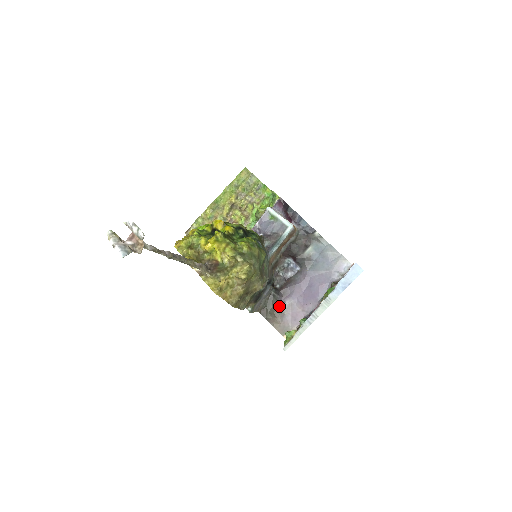
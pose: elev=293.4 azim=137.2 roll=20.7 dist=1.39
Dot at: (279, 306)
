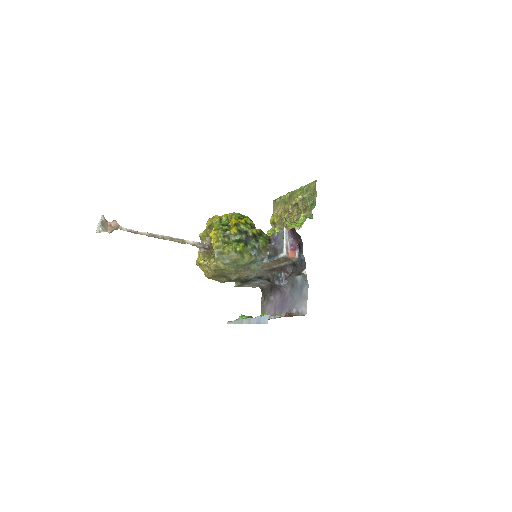
Dot at: (268, 296)
